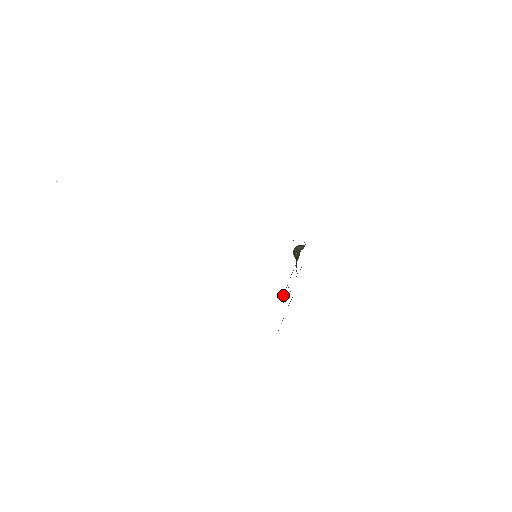
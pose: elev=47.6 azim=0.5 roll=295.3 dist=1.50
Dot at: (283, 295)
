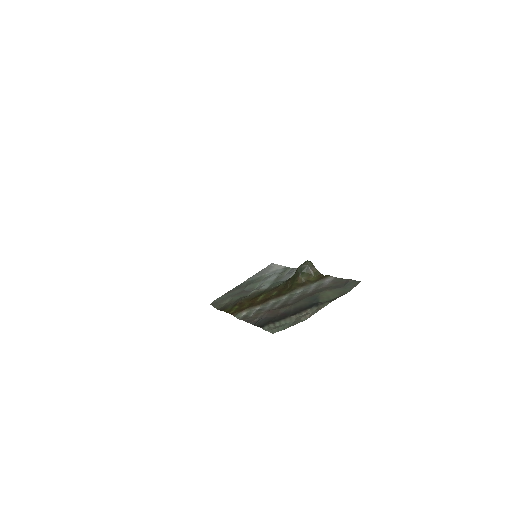
Dot at: (244, 313)
